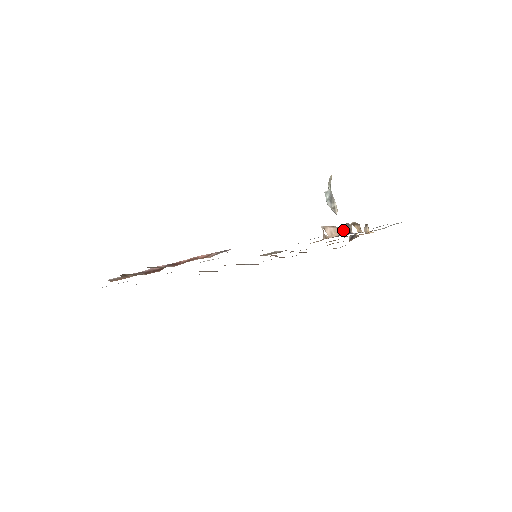
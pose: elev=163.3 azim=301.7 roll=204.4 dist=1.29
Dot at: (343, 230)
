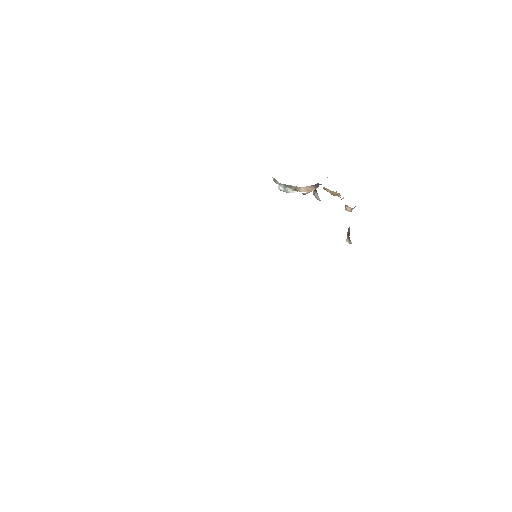
Dot at: (317, 186)
